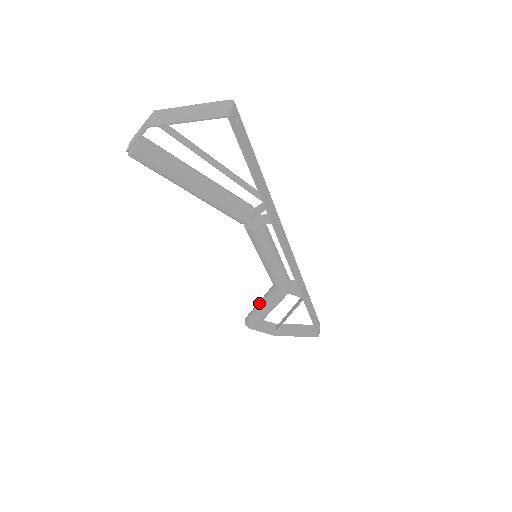
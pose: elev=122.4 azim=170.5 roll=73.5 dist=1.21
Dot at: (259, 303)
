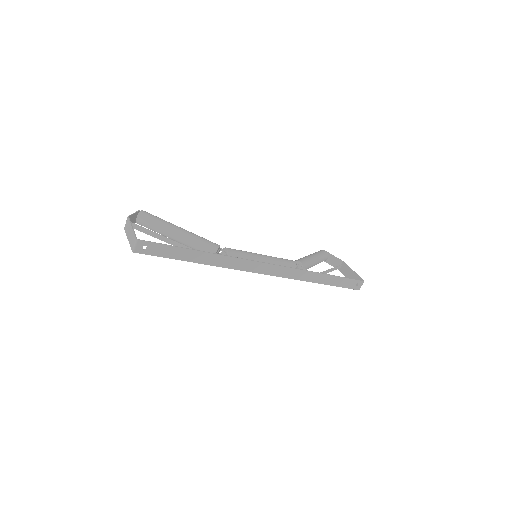
Dot at: occluded
